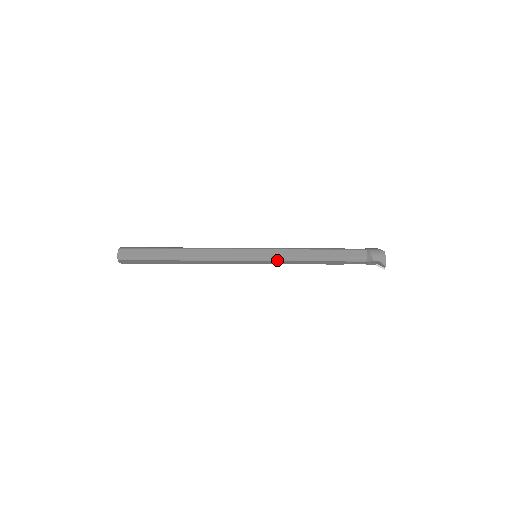
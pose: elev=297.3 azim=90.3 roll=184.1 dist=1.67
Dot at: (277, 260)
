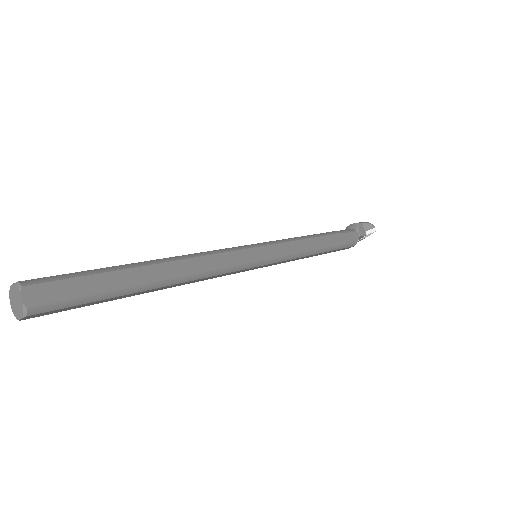
Dot at: (283, 242)
